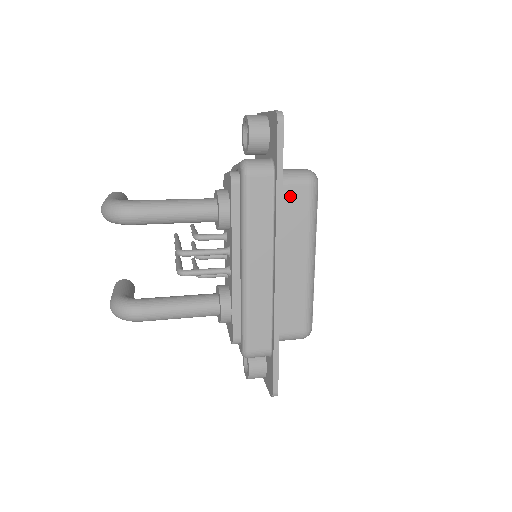
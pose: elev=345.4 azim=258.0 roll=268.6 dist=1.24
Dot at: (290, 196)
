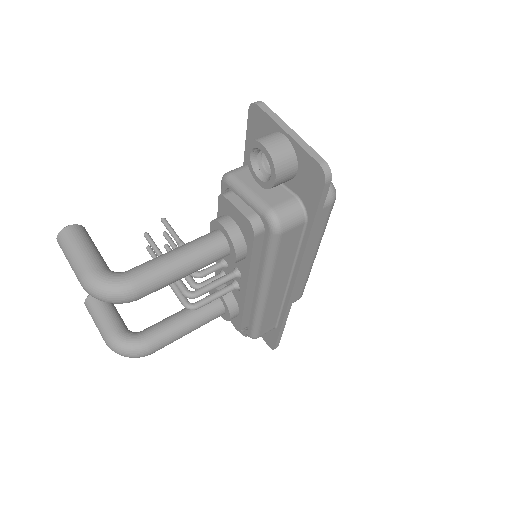
Dot at: occluded
